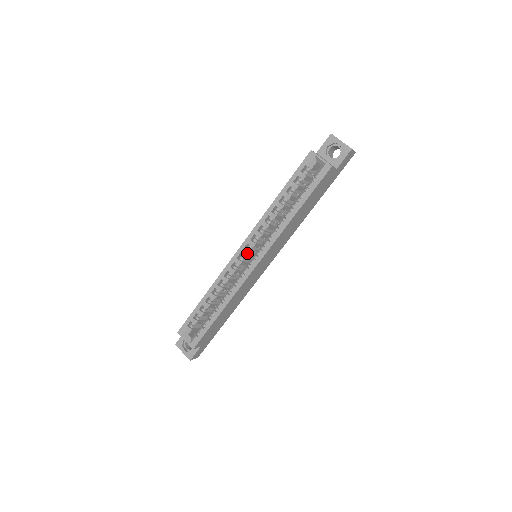
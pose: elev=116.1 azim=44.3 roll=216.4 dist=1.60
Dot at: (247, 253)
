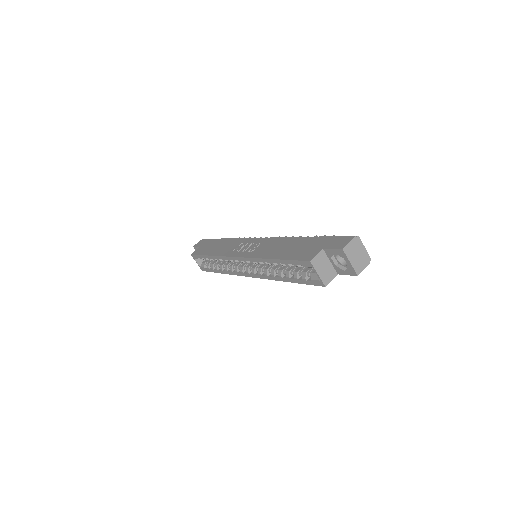
Dot at: (244, 262)
